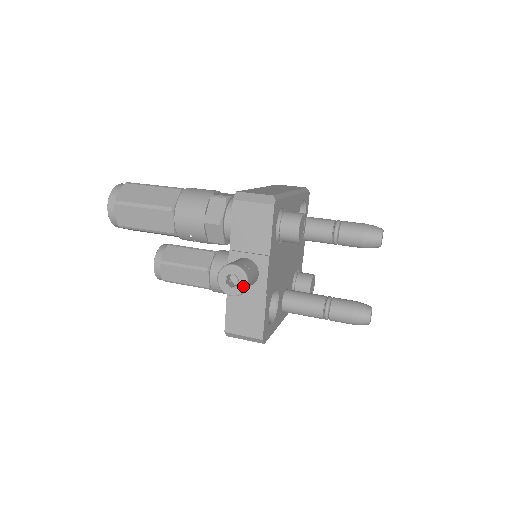
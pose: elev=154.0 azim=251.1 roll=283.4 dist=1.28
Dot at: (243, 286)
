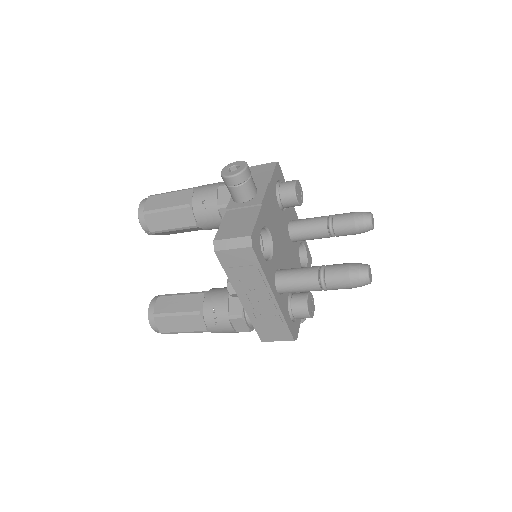
Dot at: (242, 168)
